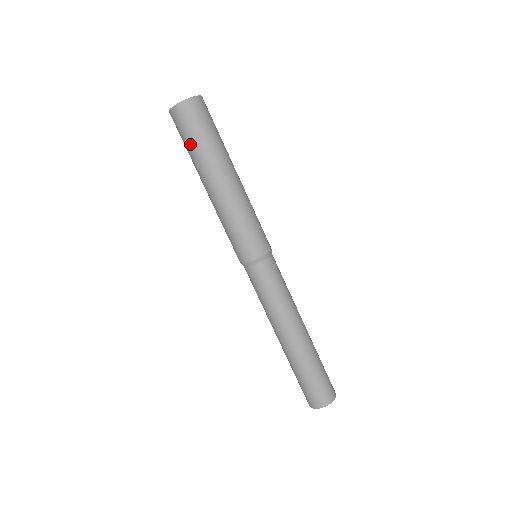
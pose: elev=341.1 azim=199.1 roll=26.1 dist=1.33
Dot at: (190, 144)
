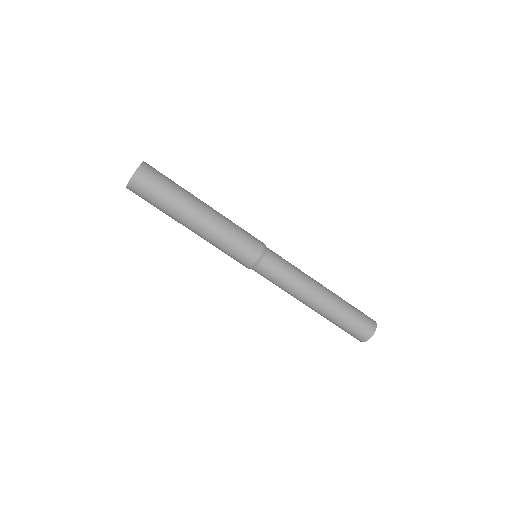
Dot at: (156, 207)
